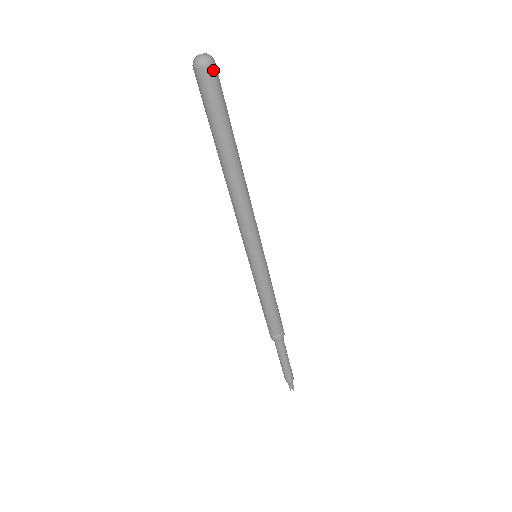
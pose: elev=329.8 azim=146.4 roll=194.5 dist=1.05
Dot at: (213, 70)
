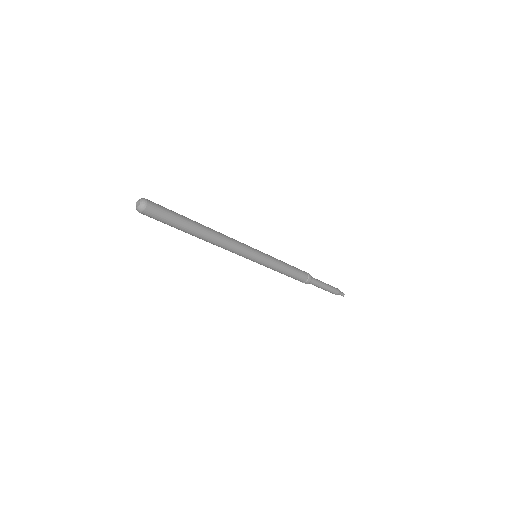
Dot at: (150, 205)
